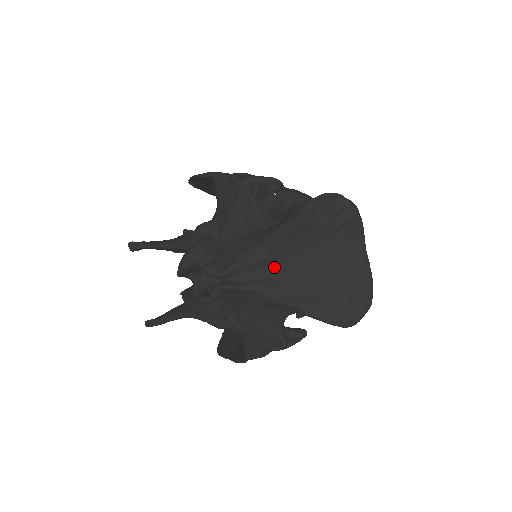
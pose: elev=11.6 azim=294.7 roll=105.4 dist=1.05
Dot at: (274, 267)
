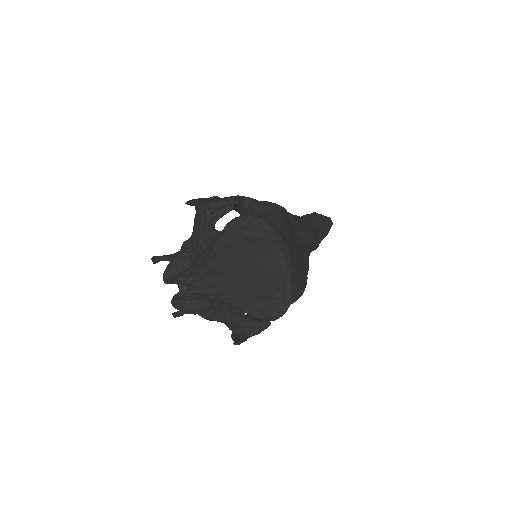
Dot at: (221, 275)
